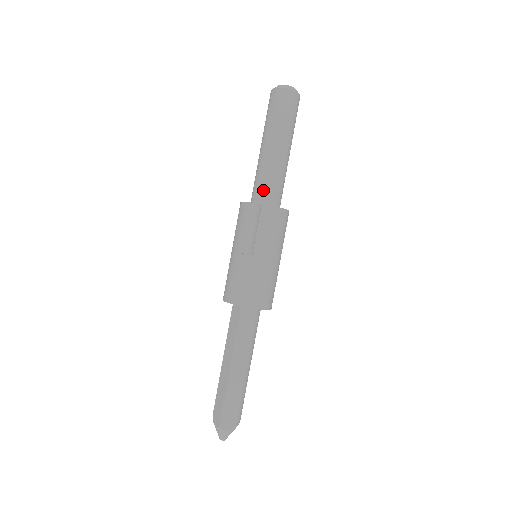
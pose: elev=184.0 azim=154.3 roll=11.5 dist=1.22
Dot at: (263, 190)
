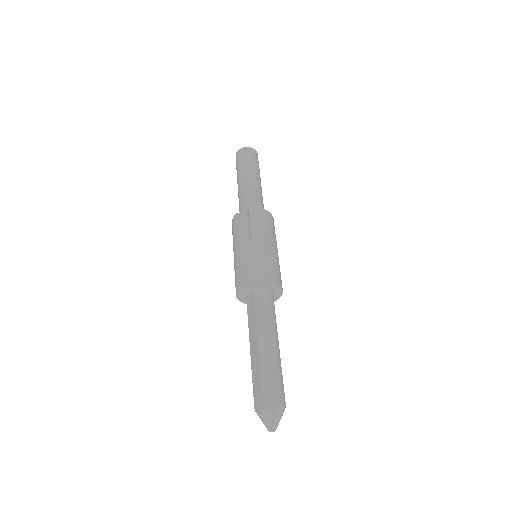
Dot at: (247, 205)
